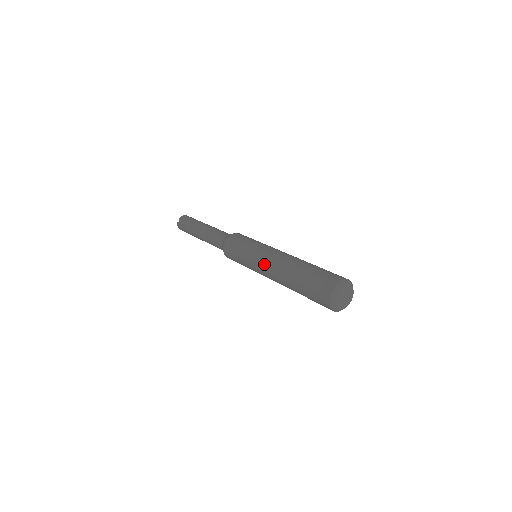
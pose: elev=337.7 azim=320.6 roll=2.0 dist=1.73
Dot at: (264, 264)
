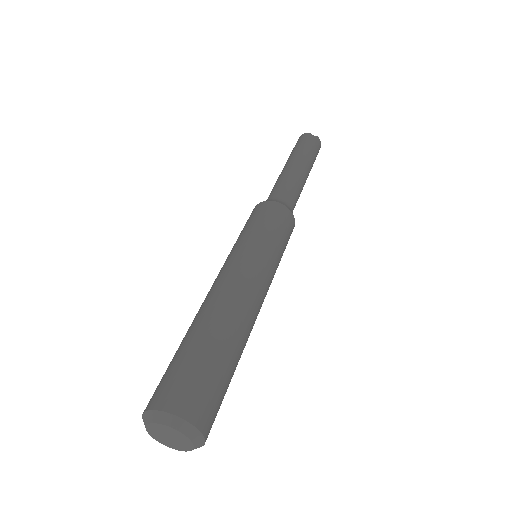
Dot at: occluded
